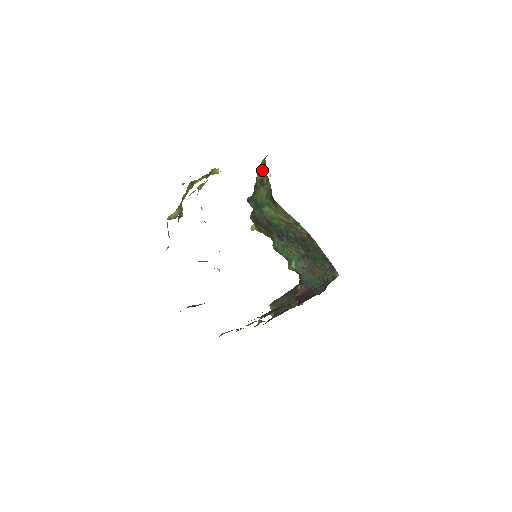
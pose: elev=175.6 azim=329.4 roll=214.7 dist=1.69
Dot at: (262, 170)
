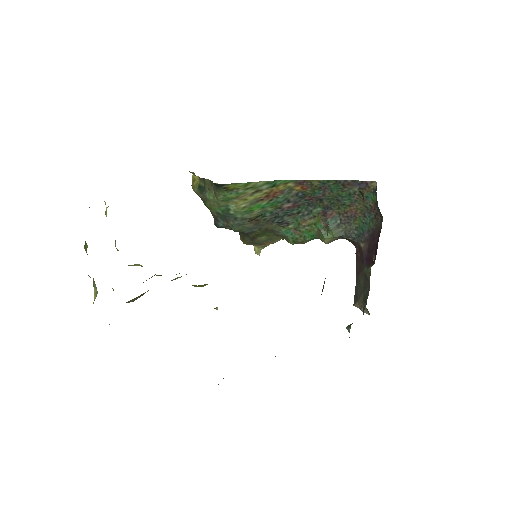
Dot at: (192, 180)
